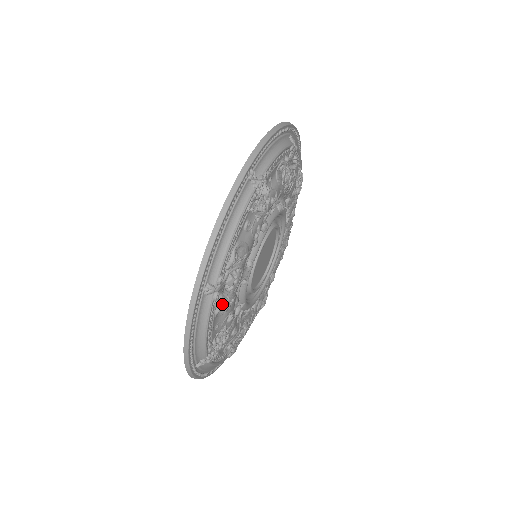
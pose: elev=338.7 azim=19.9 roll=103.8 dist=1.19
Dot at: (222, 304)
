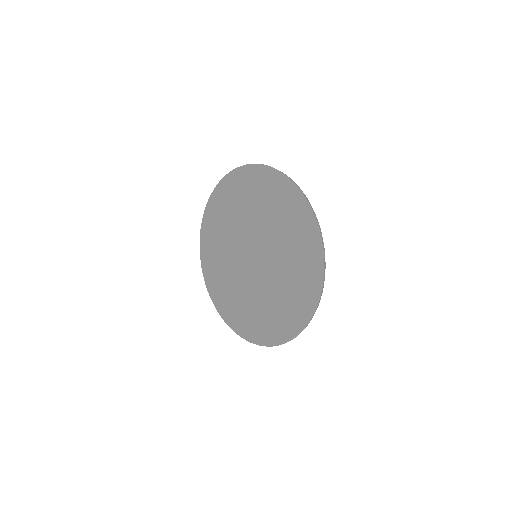
Dot at: occluded
